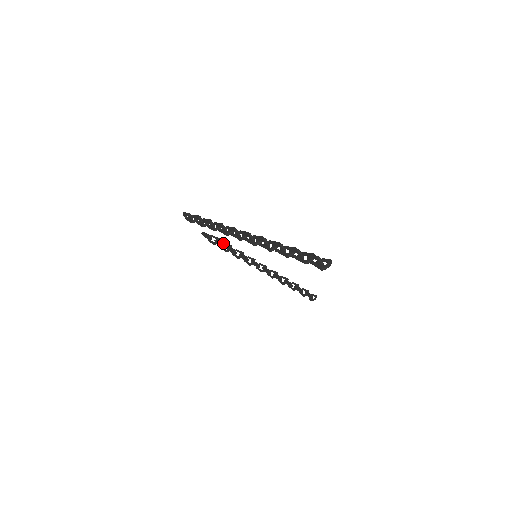
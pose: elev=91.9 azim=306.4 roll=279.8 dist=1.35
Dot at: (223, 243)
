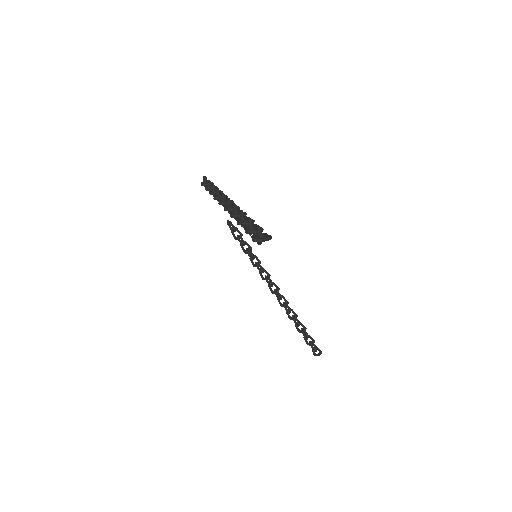
Dot at: (244, 241)
